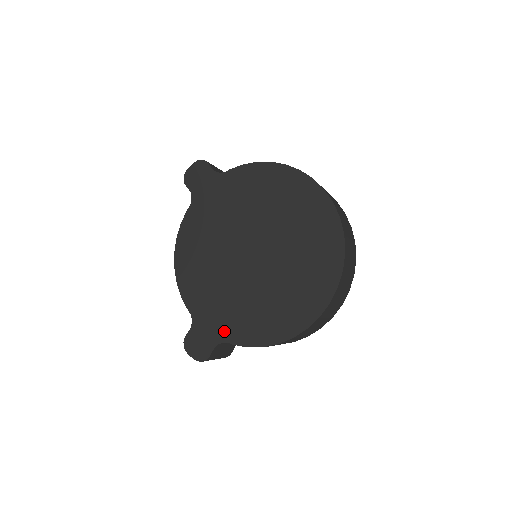
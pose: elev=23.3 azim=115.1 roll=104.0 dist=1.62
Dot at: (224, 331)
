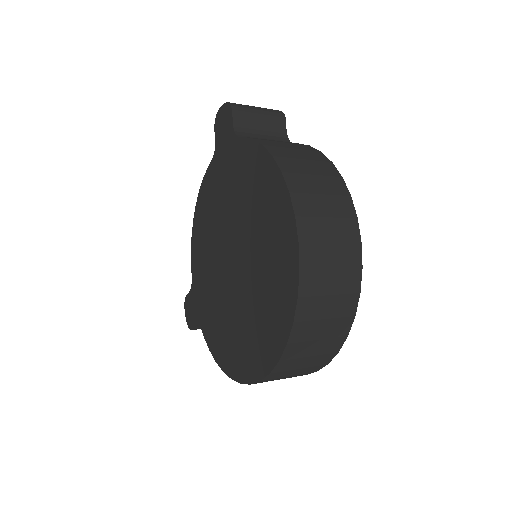
Dot at: (202, 318)
